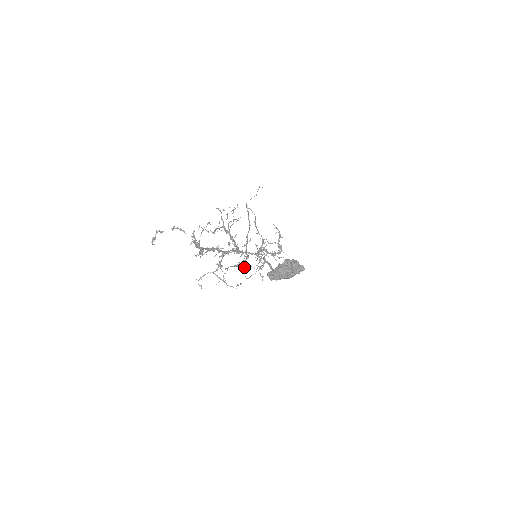
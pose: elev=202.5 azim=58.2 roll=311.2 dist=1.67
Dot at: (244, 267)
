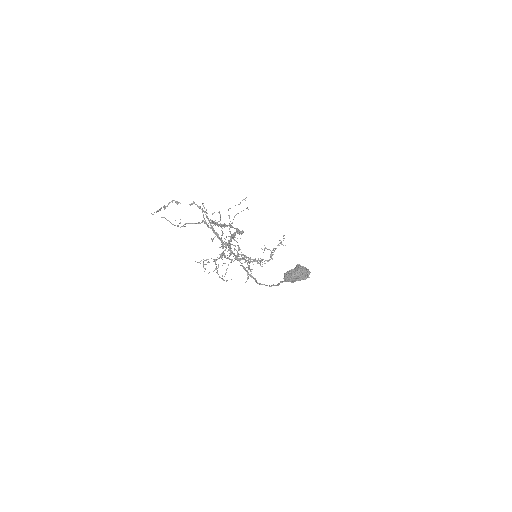
Dot at: (250, 262)
